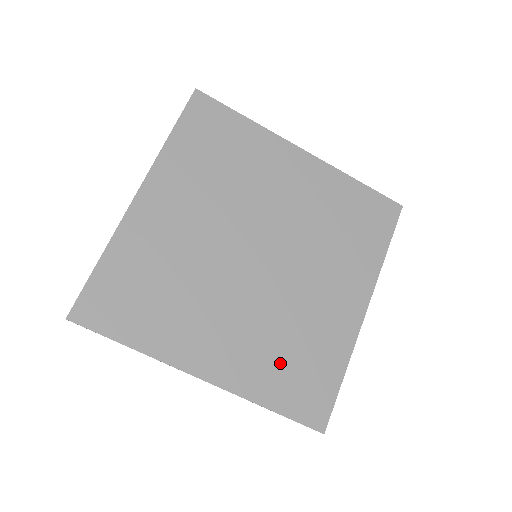
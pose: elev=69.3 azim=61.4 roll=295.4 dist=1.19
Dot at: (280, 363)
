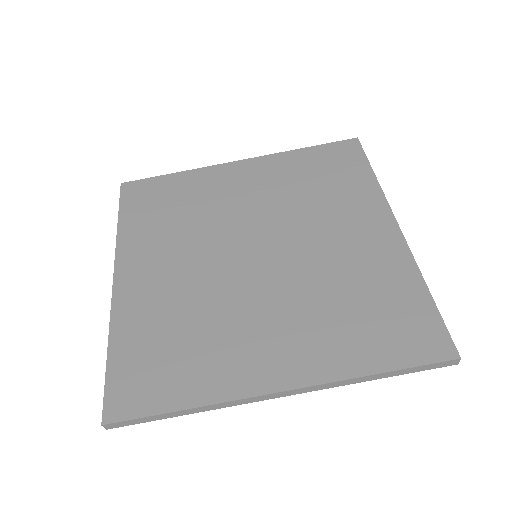
Dot at: (351, 323)
